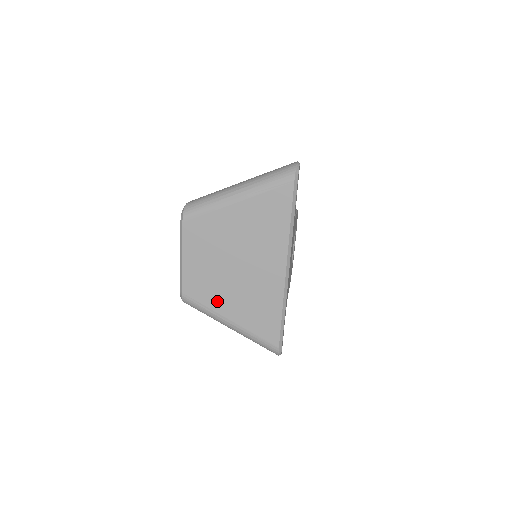
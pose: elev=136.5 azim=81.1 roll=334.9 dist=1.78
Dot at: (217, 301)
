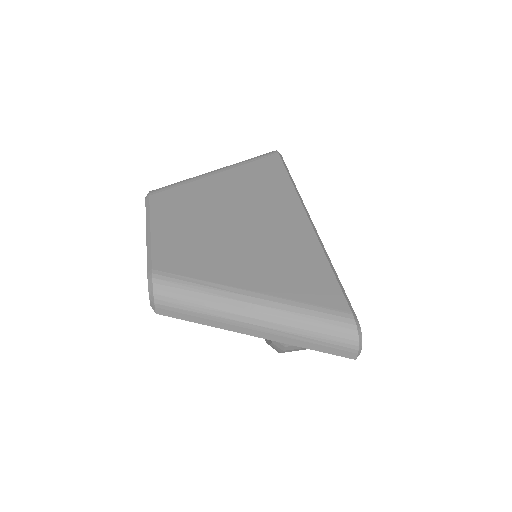
Dot at: (218, 269)
